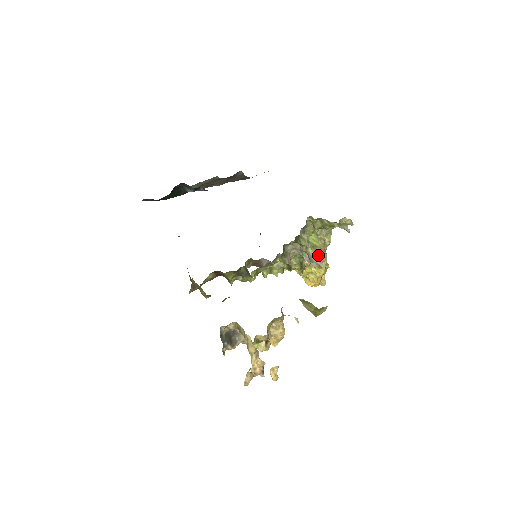
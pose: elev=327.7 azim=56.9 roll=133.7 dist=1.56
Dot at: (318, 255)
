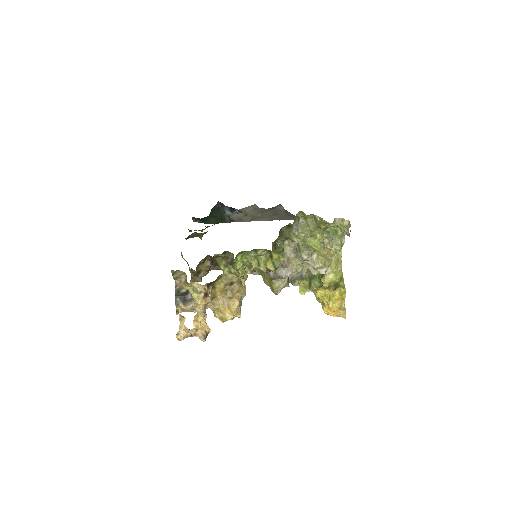
Dot at: (306, 250)
